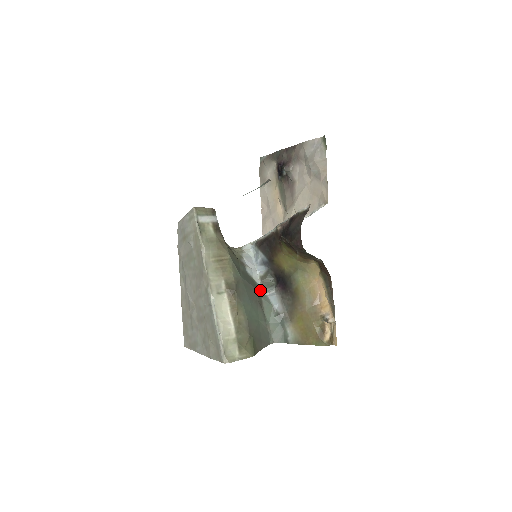
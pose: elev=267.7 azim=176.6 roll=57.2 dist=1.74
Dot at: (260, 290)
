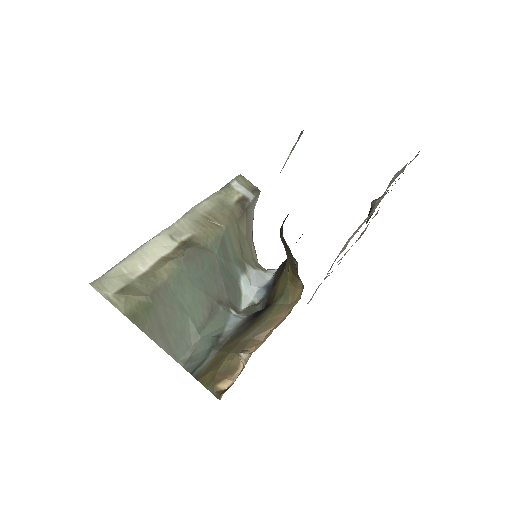
Dot at: (234, 307)
